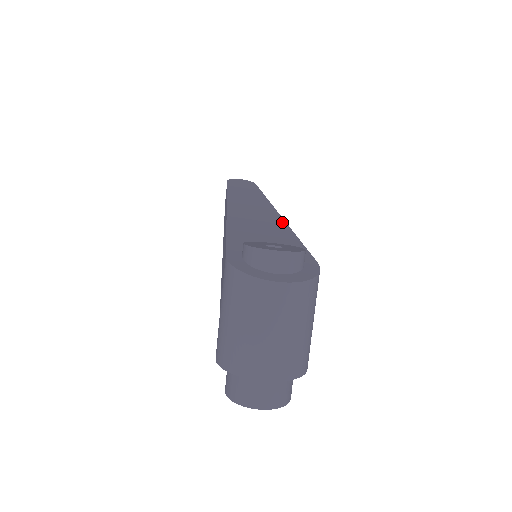
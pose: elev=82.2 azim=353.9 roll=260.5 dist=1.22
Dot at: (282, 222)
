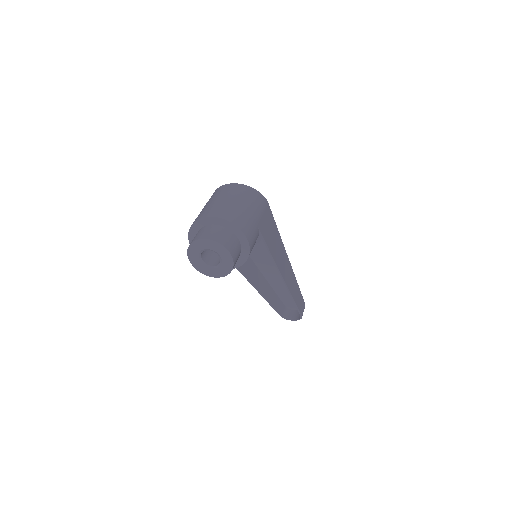
Dot at: occluded
